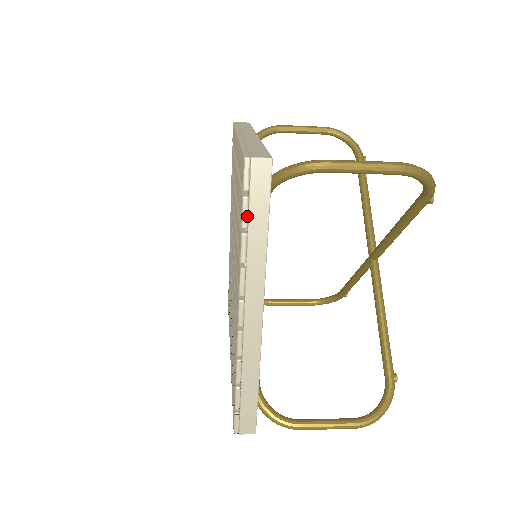
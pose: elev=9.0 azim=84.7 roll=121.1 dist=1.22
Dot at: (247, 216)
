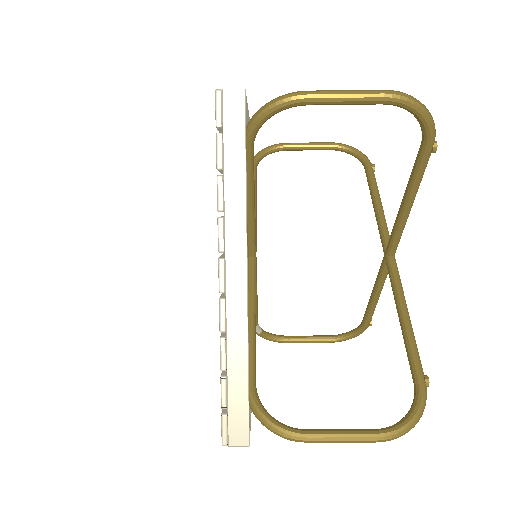
Dot at: (222, 155)
